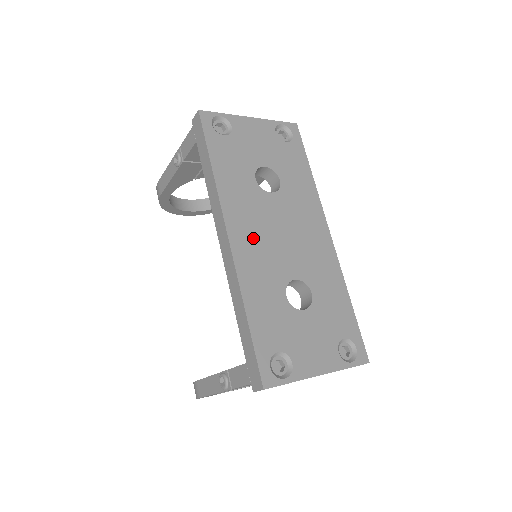
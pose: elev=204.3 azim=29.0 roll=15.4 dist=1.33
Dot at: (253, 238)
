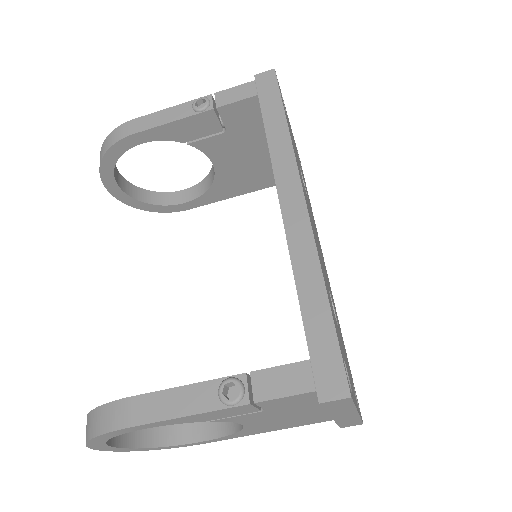
Dot at: (311, 220)
